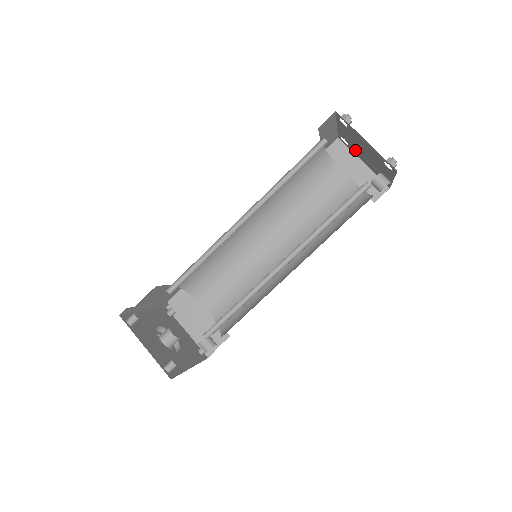
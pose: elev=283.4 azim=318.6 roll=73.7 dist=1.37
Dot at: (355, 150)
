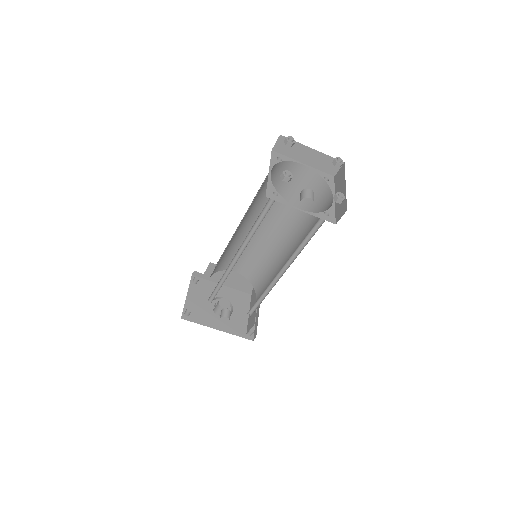
Dot at: occluded
